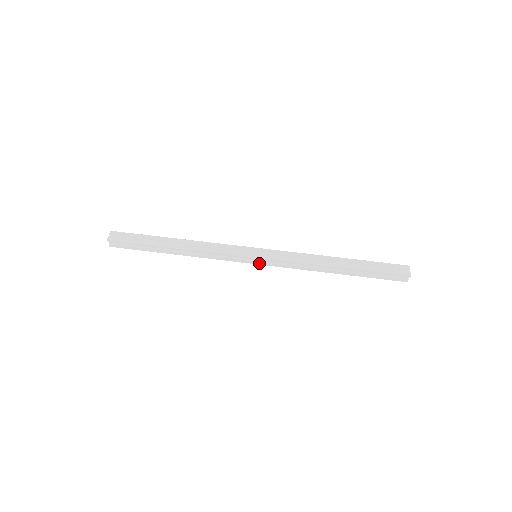
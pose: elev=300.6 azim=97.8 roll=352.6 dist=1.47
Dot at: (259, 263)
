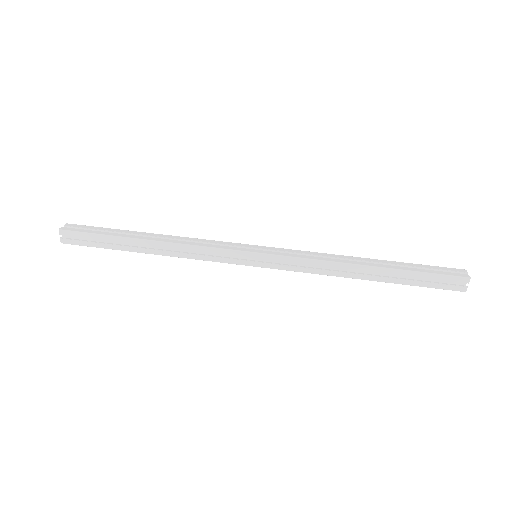
Dot at: (260, 264)
